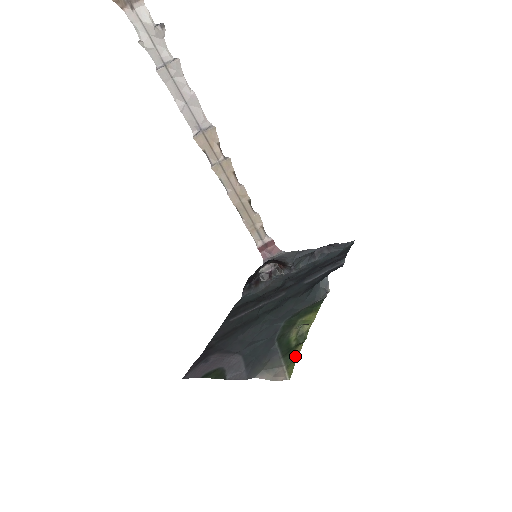
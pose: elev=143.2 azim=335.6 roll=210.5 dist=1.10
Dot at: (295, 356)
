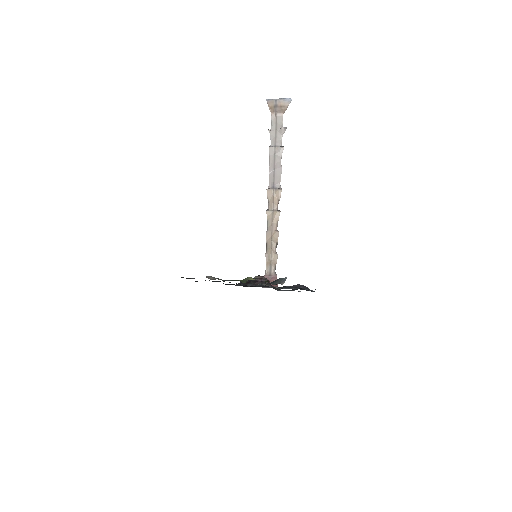
Dot at: occluded
